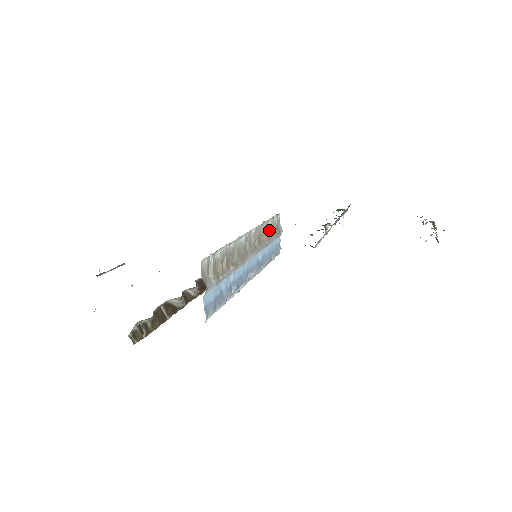
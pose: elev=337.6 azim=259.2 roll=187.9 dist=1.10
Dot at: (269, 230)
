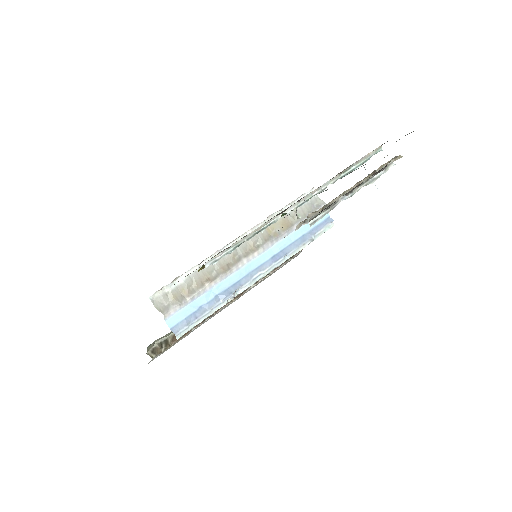
Dot at: (290, 217)
